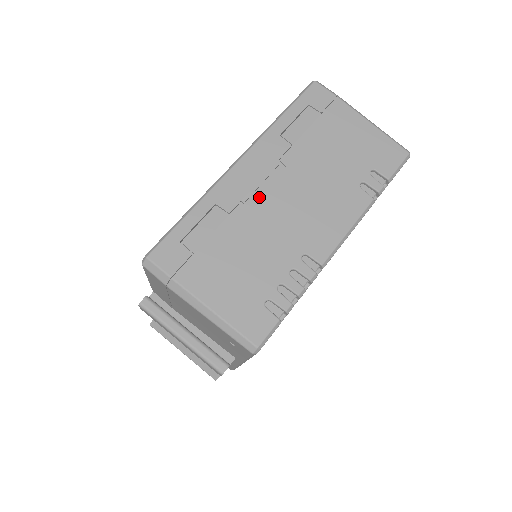
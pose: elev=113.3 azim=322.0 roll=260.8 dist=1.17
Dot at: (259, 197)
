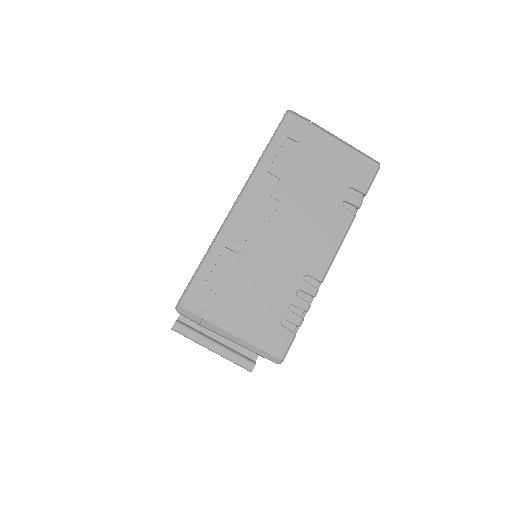
Dot at: (260, 233)
